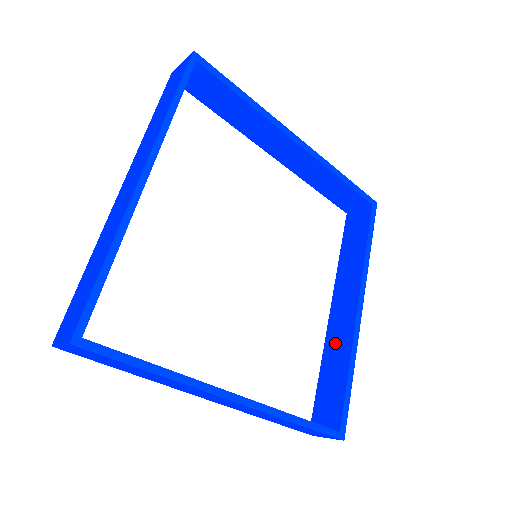
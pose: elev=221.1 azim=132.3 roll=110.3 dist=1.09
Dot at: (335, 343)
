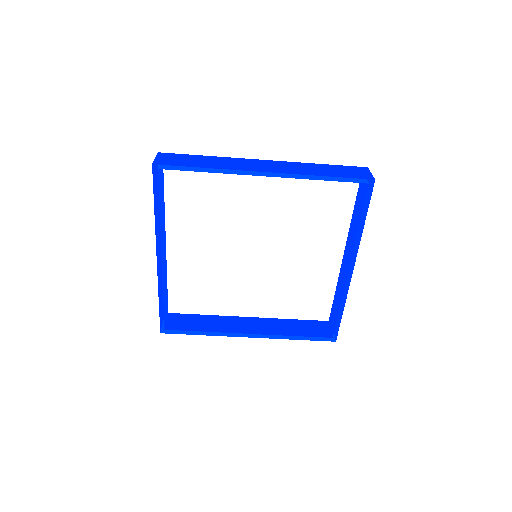
Dot at: (340, 283)
